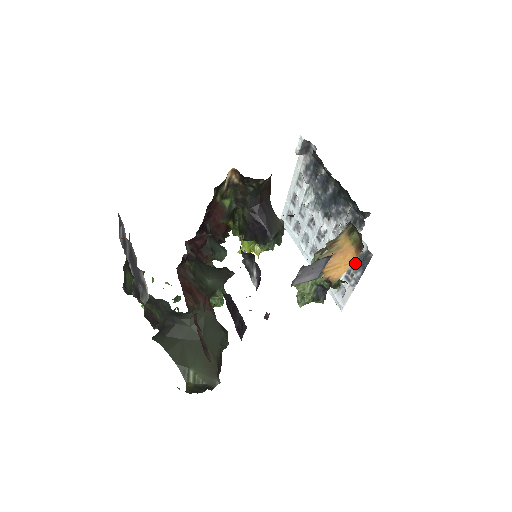
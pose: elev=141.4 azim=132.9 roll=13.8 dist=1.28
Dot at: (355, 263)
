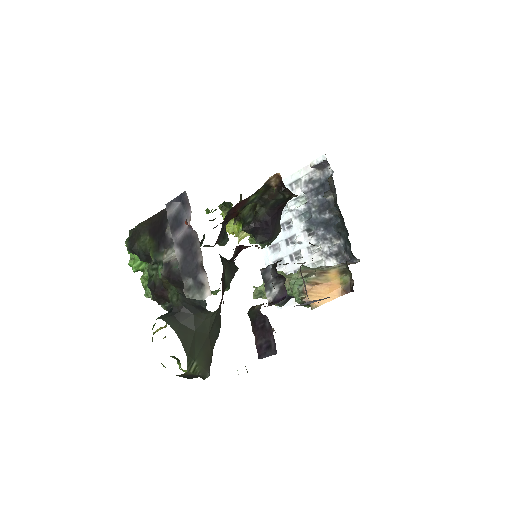
Dot at: occluded
